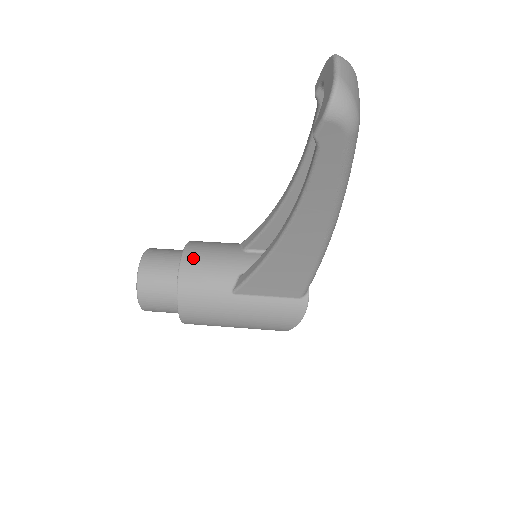
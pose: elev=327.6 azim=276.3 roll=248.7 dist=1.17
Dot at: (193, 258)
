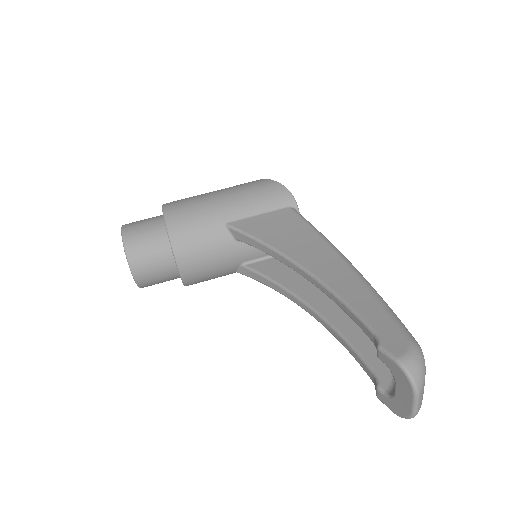
Dot at: (191, 267)
